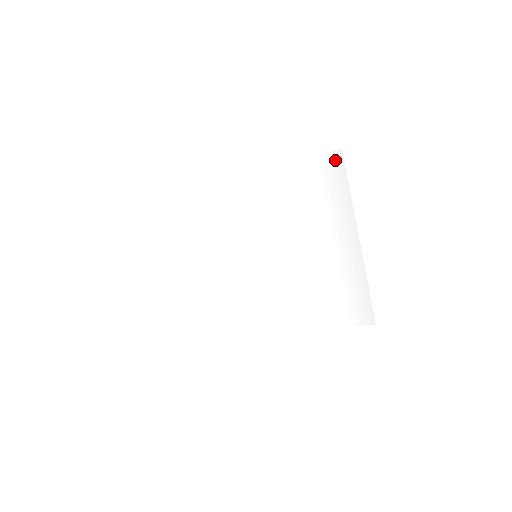
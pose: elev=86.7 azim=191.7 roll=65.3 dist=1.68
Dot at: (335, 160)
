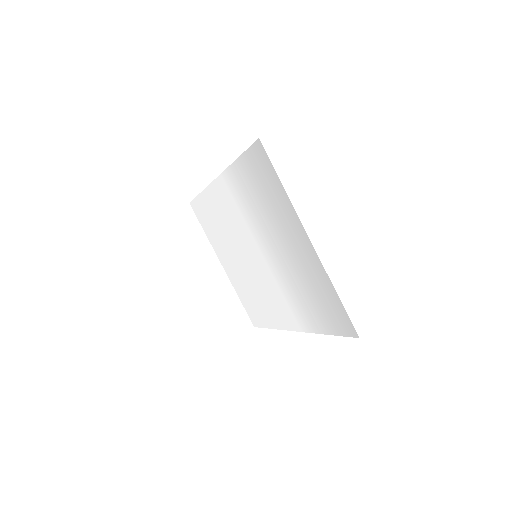
Dot at: (260, 153)
